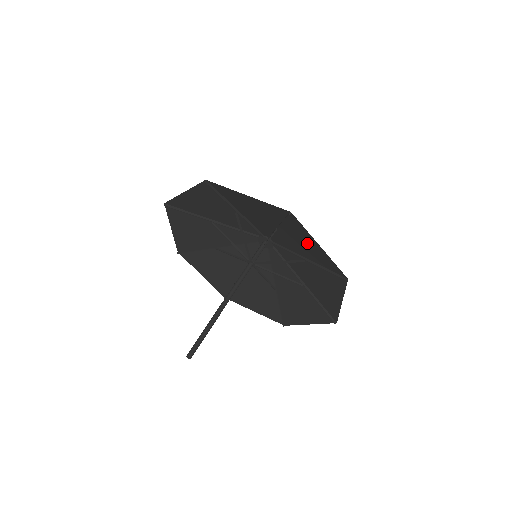
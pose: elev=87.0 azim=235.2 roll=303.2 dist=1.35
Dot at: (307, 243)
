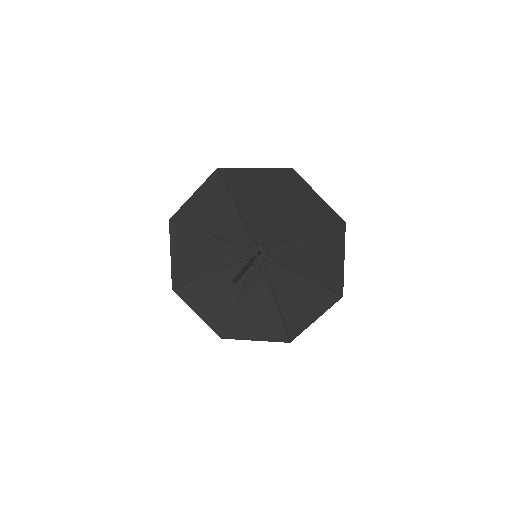
Dot at: (305, 205)
